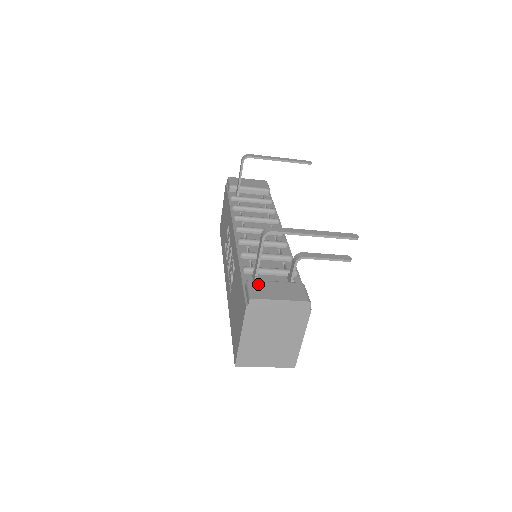
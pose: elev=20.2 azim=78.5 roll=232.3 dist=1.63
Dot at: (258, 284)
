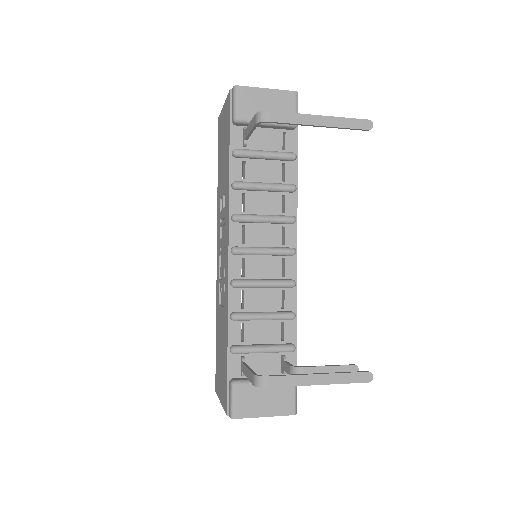
Dot at: (243, 392)
